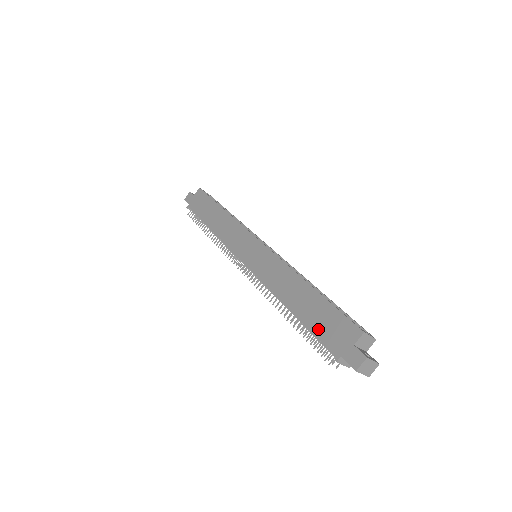
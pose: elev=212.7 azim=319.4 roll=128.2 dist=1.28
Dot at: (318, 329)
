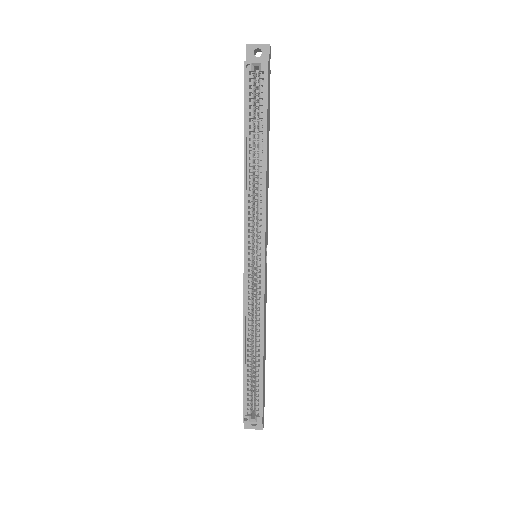
Dot at: occluded
